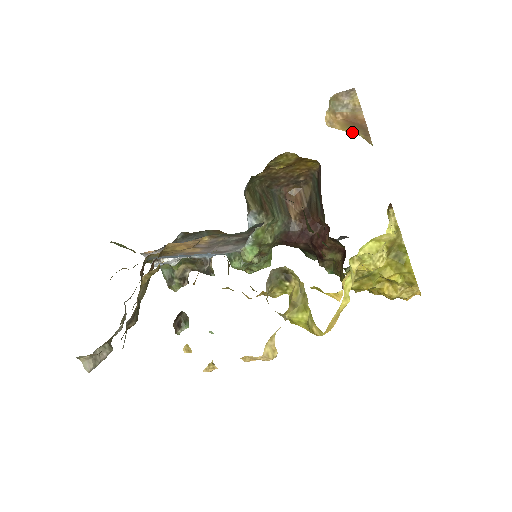
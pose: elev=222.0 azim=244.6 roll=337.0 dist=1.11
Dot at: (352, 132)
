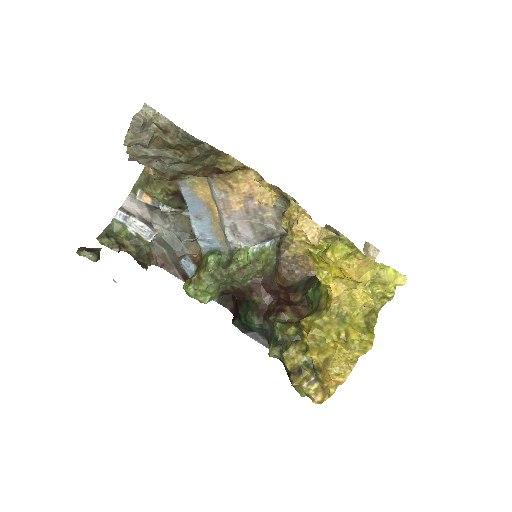
Dot at: occluded
